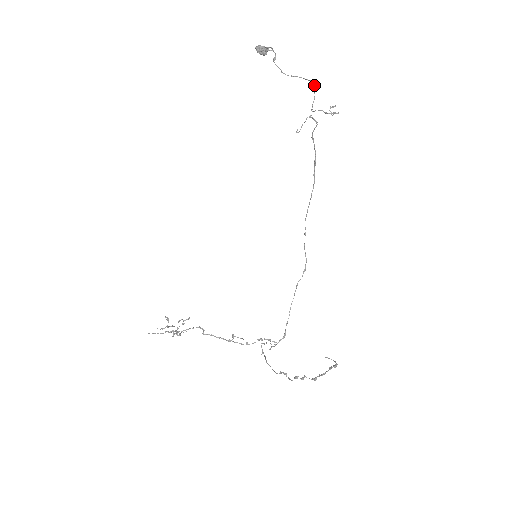
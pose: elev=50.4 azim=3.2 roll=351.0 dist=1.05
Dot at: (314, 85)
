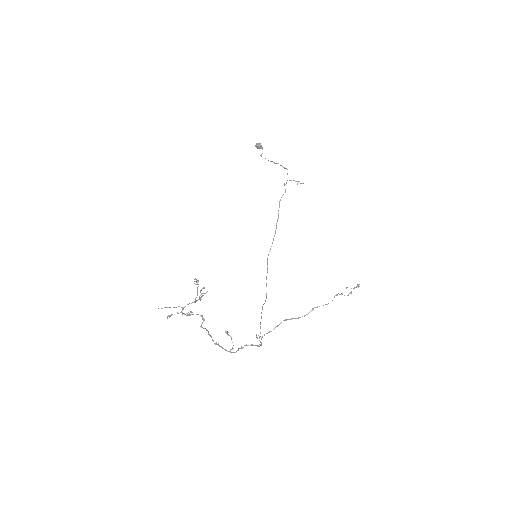
Dot at: (287, 169)
